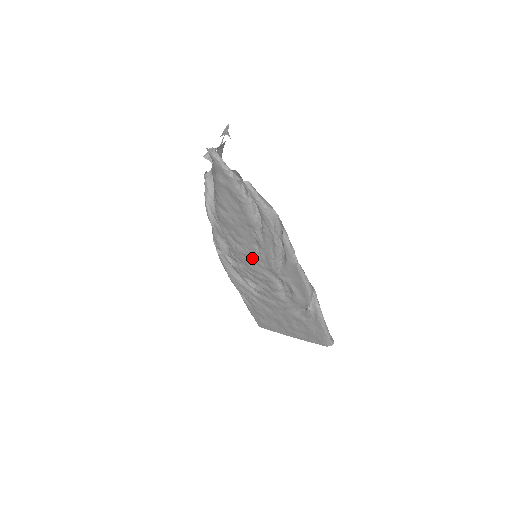
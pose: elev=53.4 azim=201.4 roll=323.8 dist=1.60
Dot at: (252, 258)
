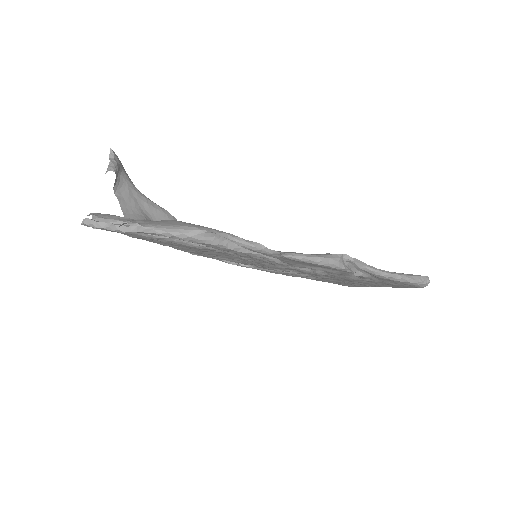
Dot at: occluded
